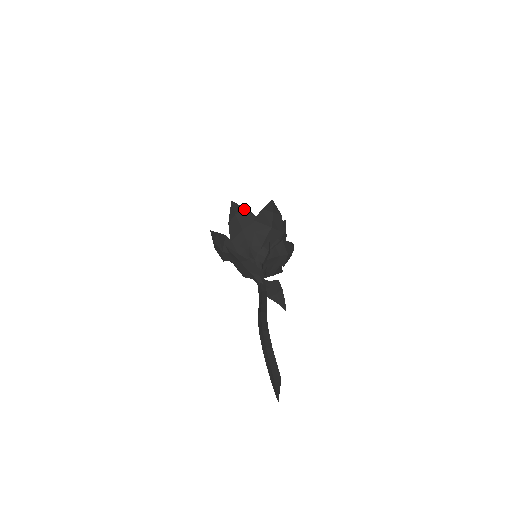
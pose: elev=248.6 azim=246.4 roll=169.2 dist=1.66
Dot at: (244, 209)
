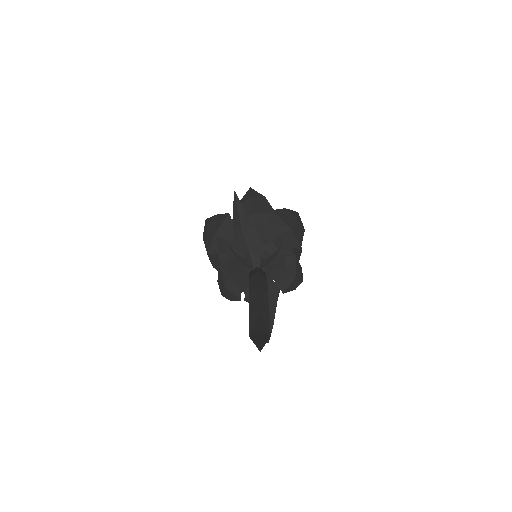
Dot at: (264, 197)
